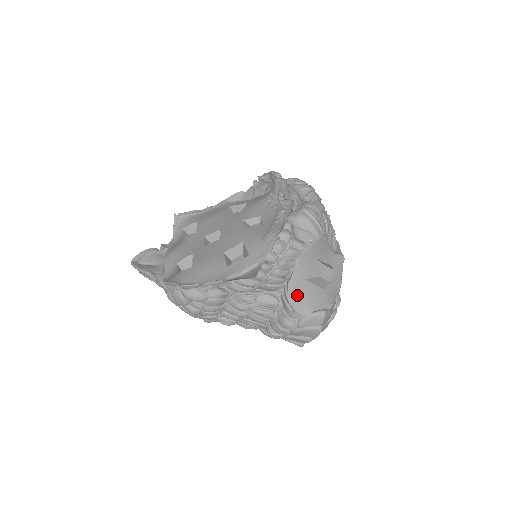
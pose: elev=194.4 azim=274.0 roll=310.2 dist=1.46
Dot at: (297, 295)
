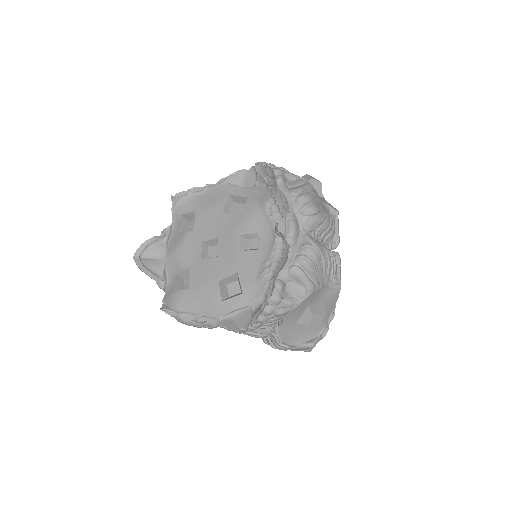
Dot at: (287, 334)
